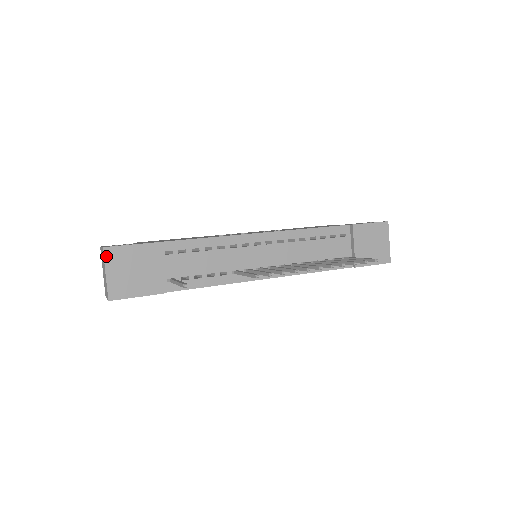
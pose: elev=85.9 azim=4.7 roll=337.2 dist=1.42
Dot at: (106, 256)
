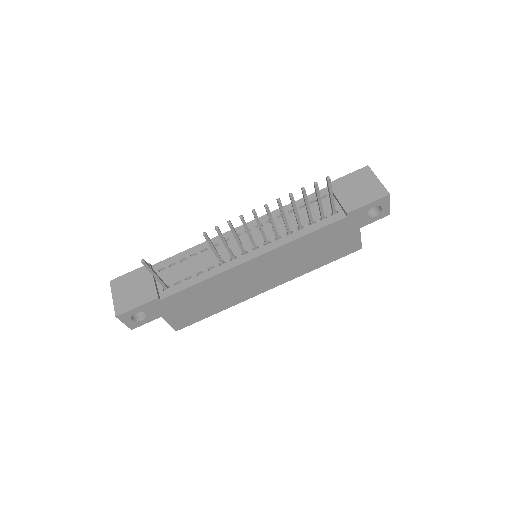
Dot at: (112, 286)
